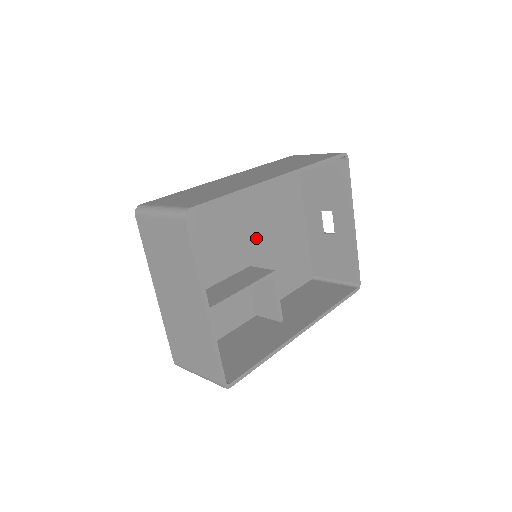
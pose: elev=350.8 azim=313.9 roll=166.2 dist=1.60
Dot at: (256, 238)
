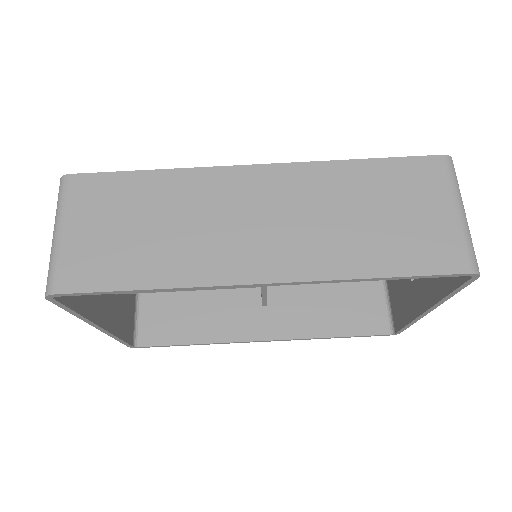
Dot at: occluded
